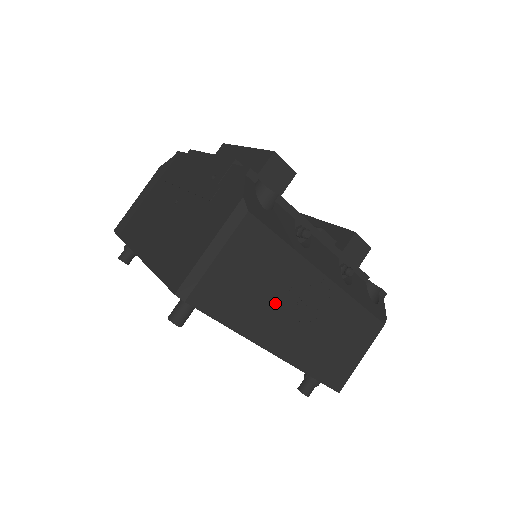
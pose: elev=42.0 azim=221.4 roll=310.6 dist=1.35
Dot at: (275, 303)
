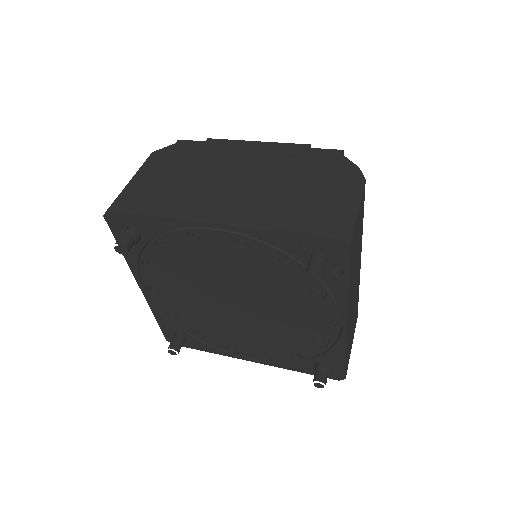
Dot at: occluded
